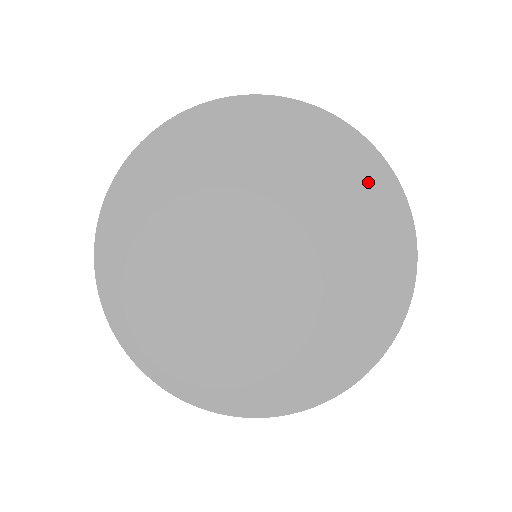
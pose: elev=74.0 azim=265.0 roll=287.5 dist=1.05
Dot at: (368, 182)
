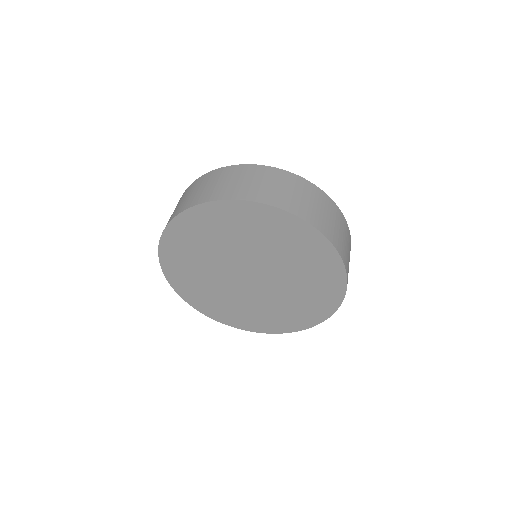
Dot at: (330, 280)
